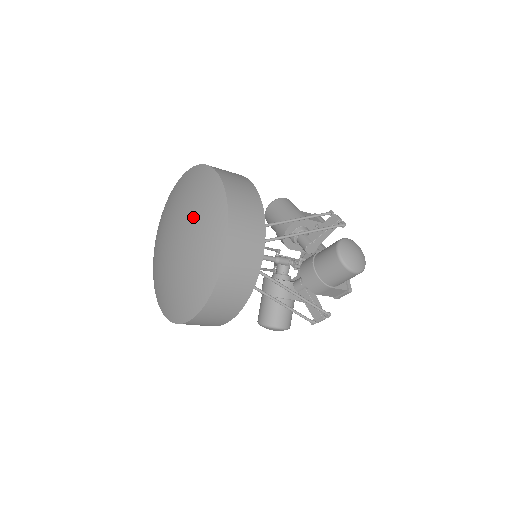
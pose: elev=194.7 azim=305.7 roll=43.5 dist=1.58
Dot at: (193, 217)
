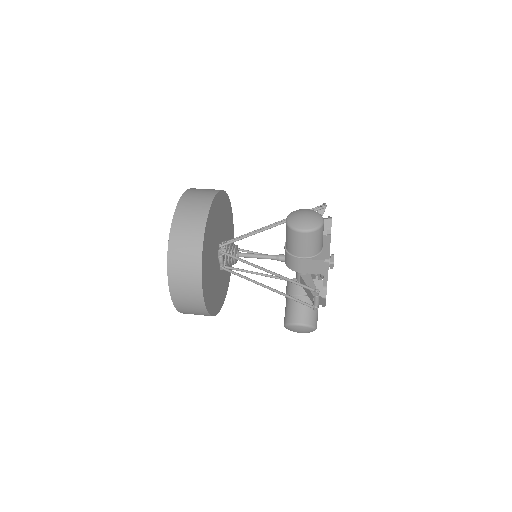
Dot at: occluded
